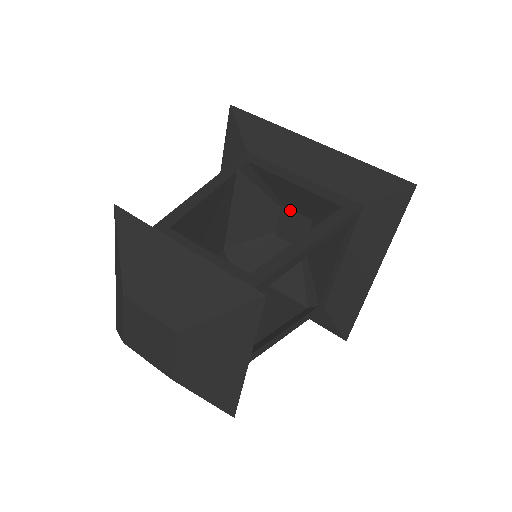
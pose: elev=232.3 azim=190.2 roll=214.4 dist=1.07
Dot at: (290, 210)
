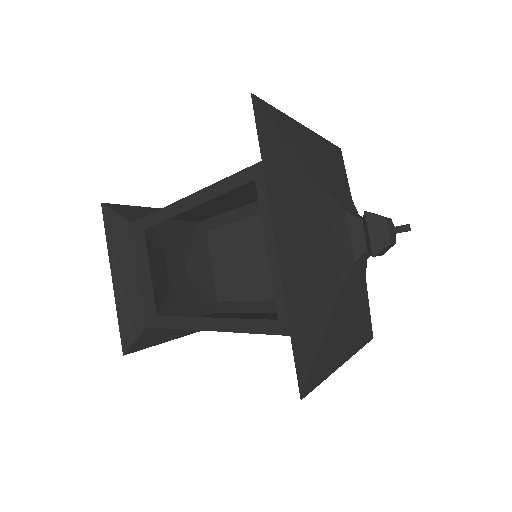
Dot at: occluded
